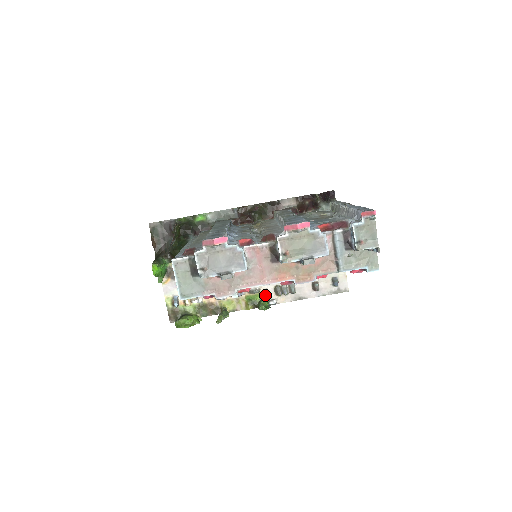
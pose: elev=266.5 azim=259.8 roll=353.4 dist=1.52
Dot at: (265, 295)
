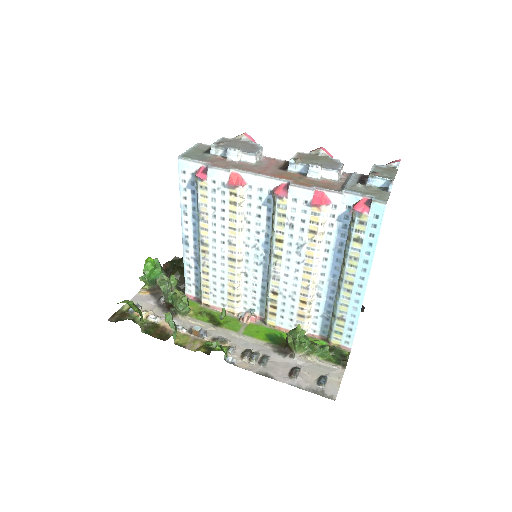
Dot at: (229, 348)
